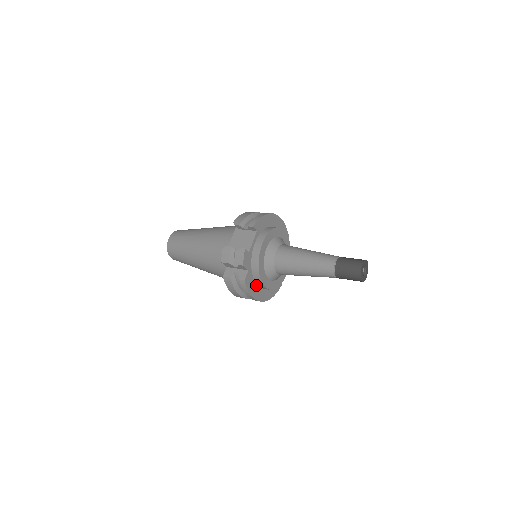
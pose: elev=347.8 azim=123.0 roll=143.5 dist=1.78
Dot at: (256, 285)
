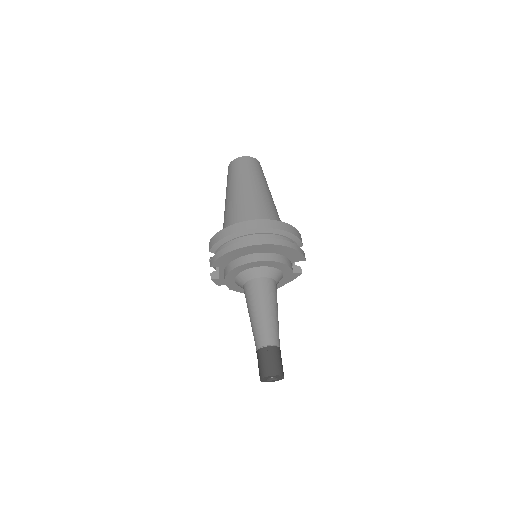
Dot at: occluded
